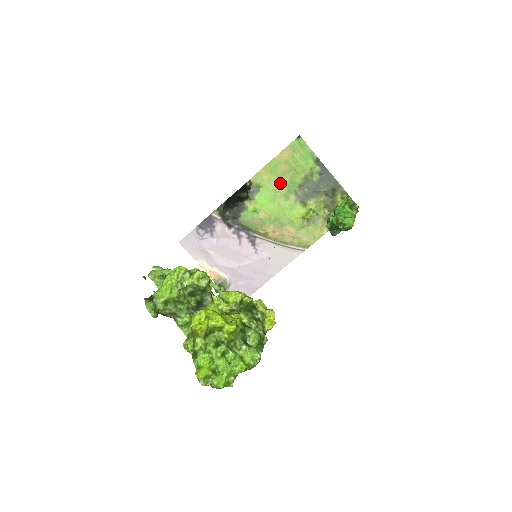
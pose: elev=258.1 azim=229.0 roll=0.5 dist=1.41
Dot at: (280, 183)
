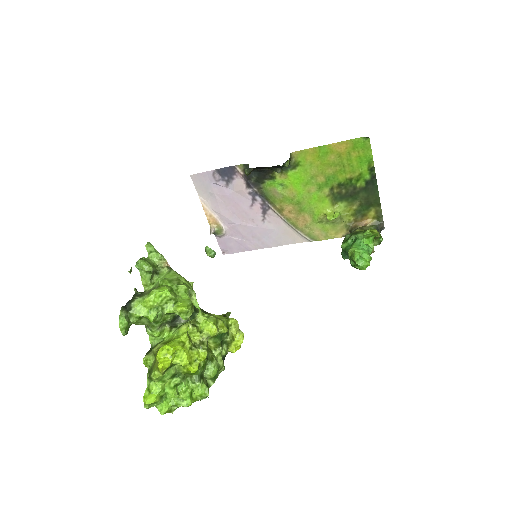
Dot at: (321, 171)
